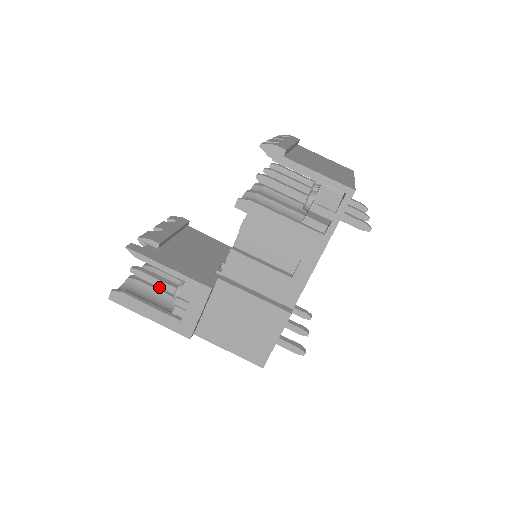
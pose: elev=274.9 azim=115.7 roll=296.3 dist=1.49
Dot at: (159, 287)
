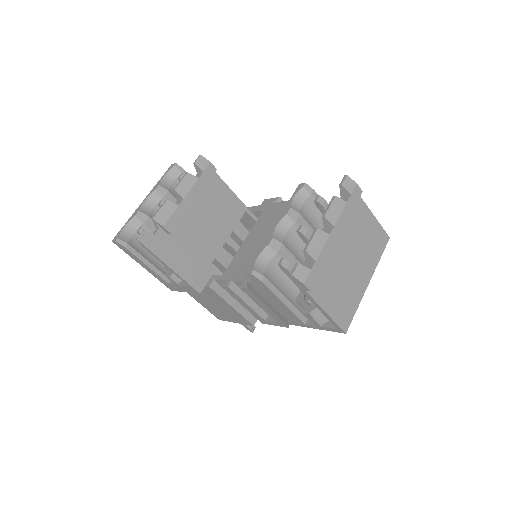
Dot at: occluded
